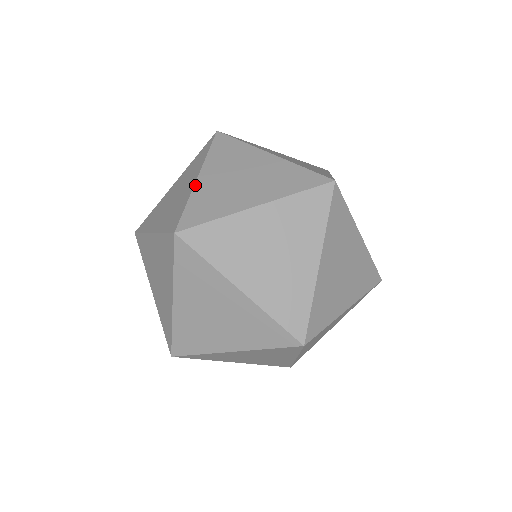
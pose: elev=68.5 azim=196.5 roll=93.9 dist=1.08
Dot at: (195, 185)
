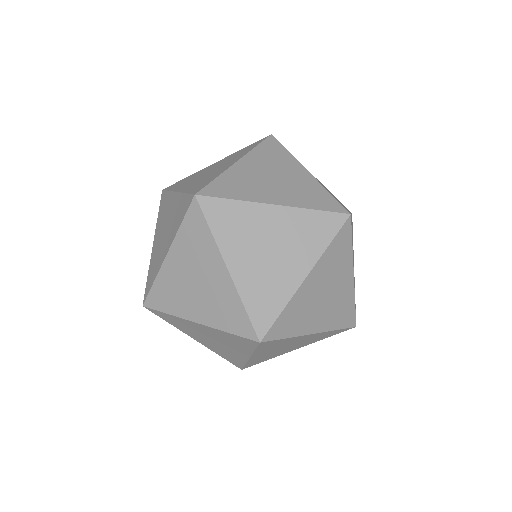
Dot at: (180, 192)
